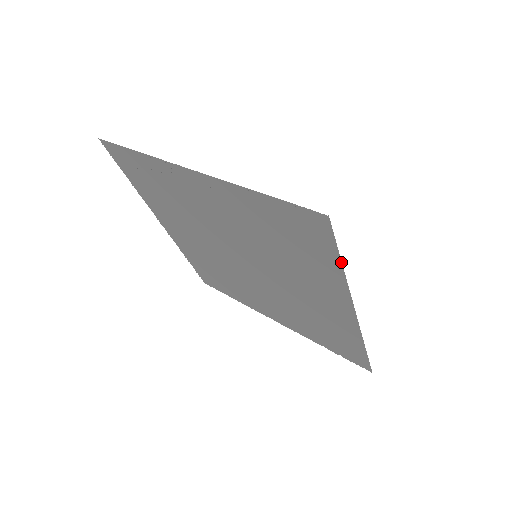
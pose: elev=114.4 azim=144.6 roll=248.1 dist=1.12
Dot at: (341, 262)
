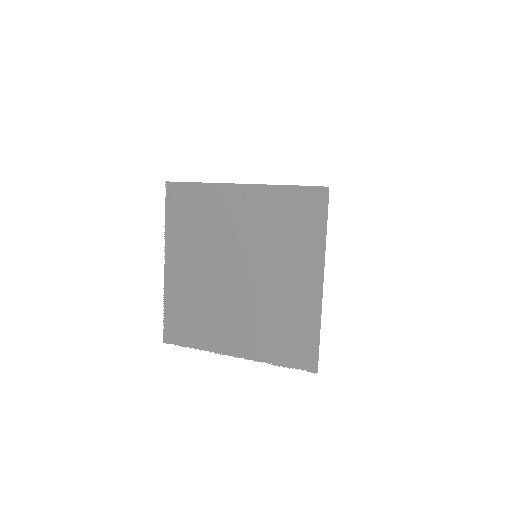
Dot at: (326, 225)
